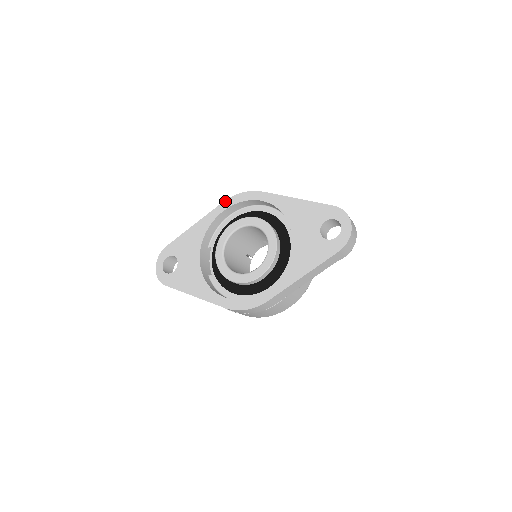
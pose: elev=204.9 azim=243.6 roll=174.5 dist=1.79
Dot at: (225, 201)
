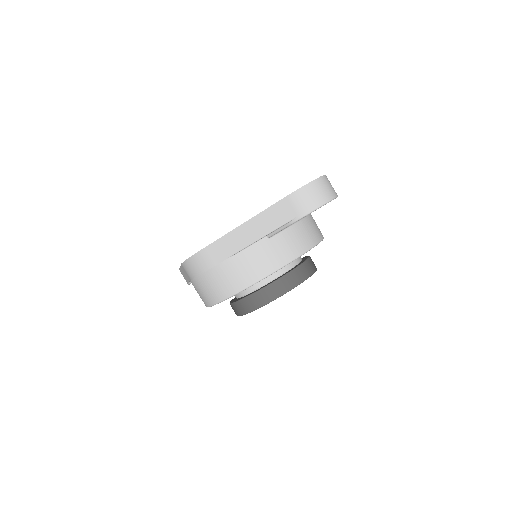
Dot at: occluded
